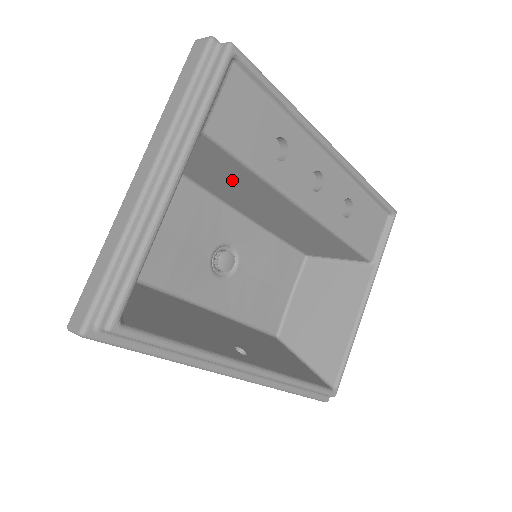
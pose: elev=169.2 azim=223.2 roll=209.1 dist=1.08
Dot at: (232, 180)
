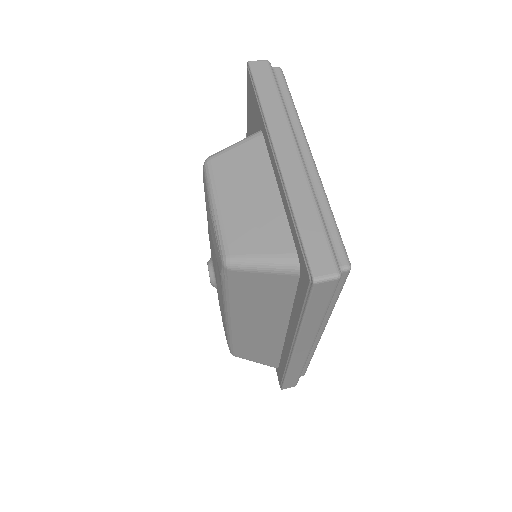
Dot at: occluded
